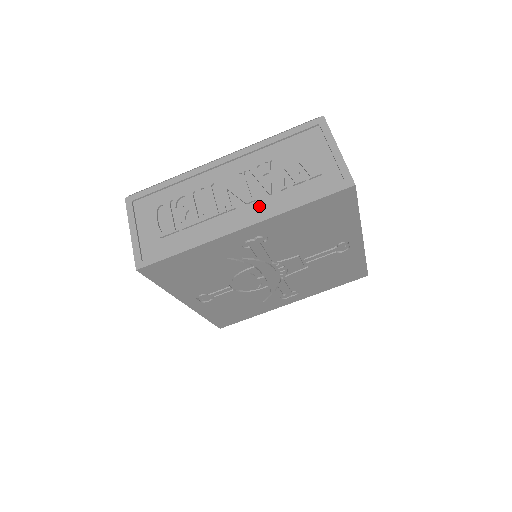
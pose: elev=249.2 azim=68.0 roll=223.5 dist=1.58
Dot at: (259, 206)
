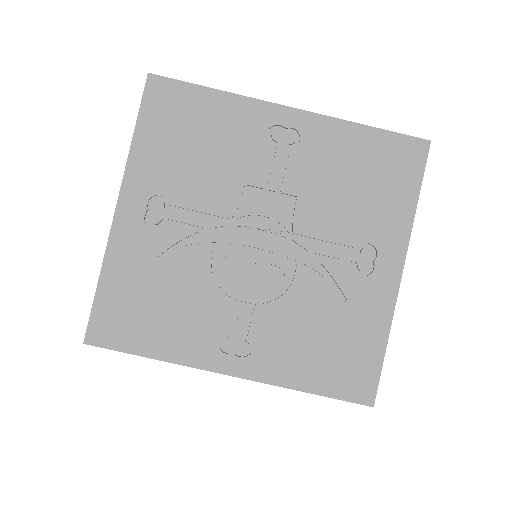
Dot at: occluded
